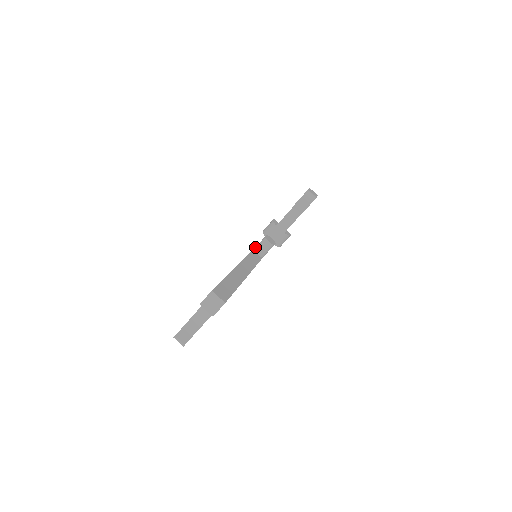
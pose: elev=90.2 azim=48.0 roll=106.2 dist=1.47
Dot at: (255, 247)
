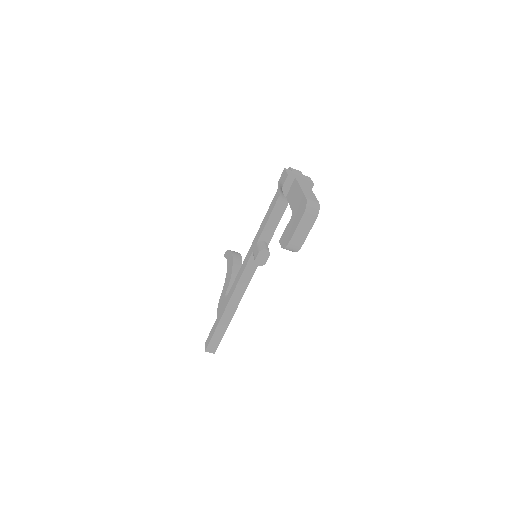
Dot at: (253, 253)
